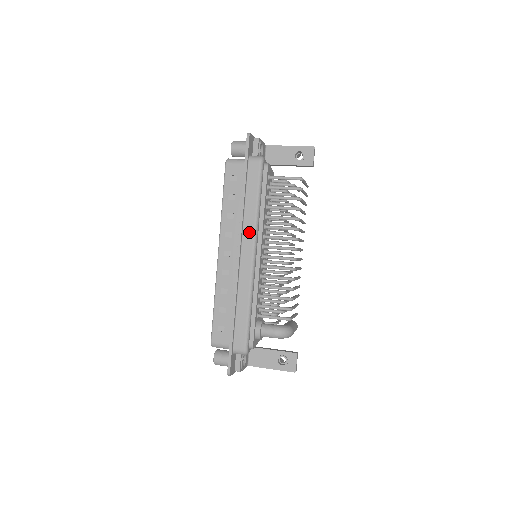
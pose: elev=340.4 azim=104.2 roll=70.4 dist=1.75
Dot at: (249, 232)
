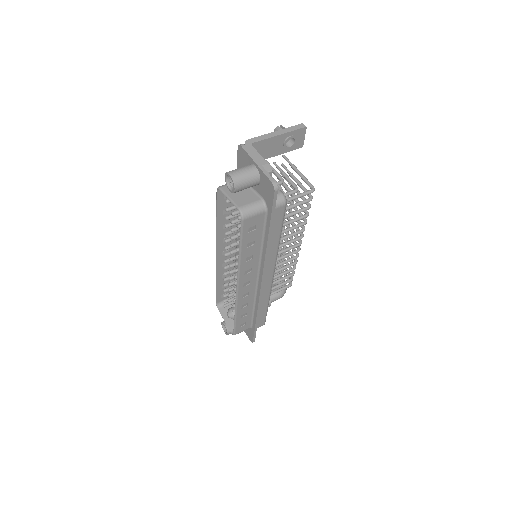
Dot at: (271, 262)
